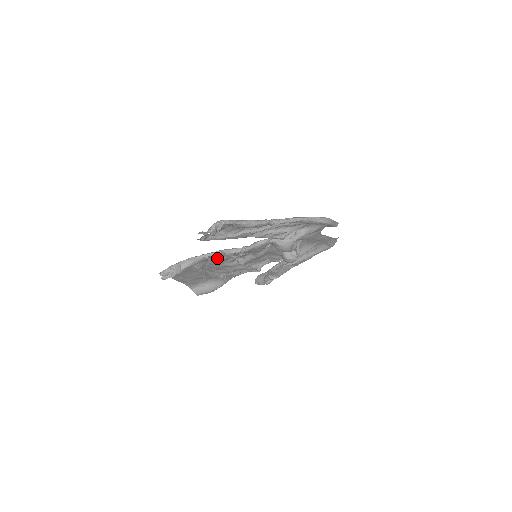
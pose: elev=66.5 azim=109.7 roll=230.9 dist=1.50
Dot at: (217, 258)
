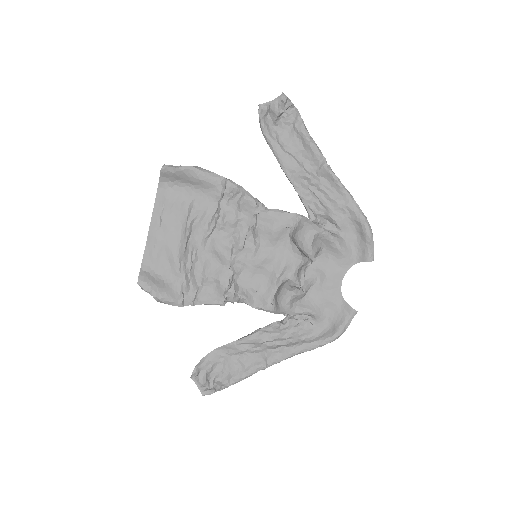
Dot at: (225, 207)
